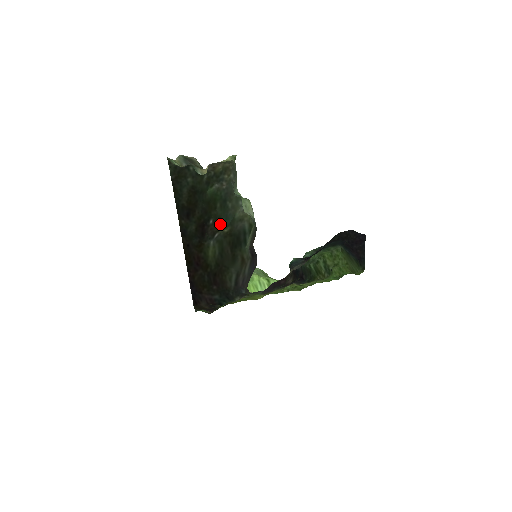
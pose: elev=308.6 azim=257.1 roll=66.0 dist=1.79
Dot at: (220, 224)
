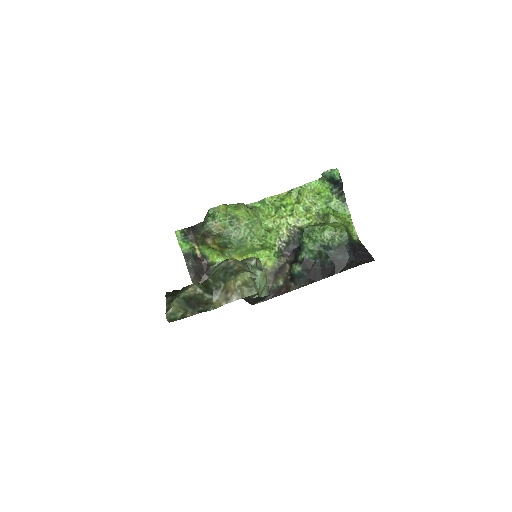
Dot at: occluded
